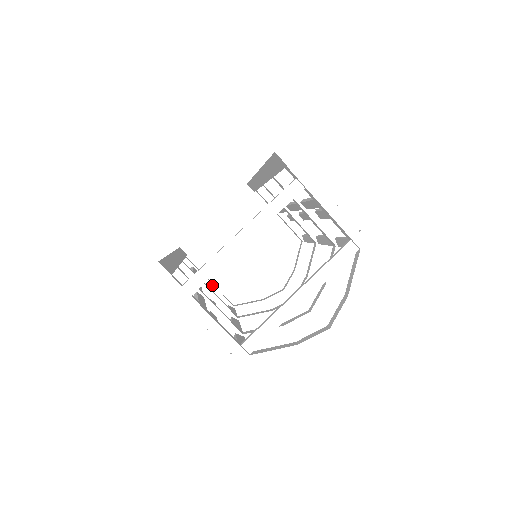
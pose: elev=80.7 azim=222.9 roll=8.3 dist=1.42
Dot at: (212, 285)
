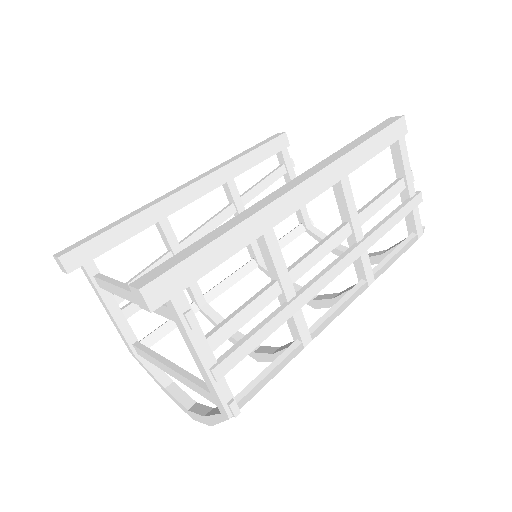
Dot at: occluded
